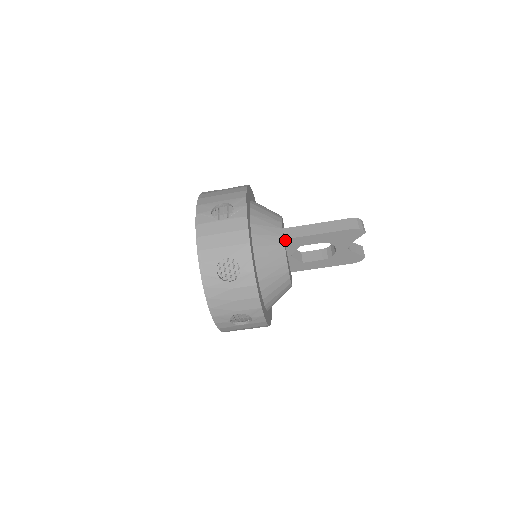
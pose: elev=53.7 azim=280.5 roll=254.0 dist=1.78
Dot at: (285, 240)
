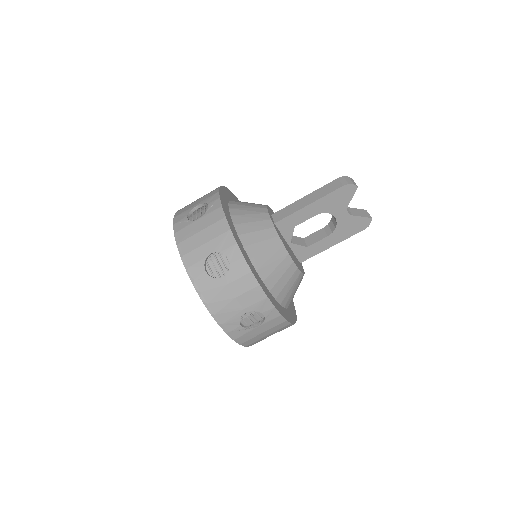
Dot at: (276, 224)
